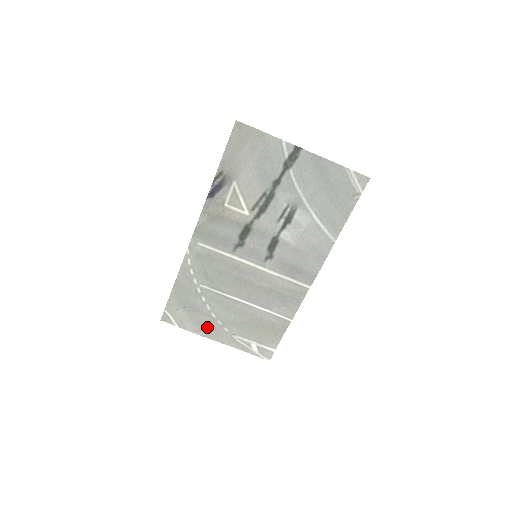
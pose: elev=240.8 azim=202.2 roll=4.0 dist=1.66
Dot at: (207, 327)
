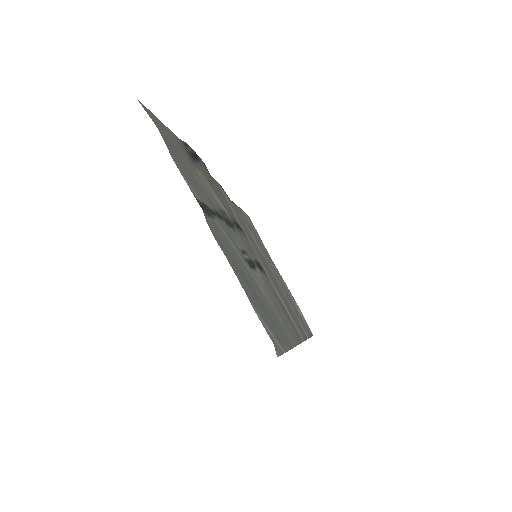
Dot at: (269, 257)
